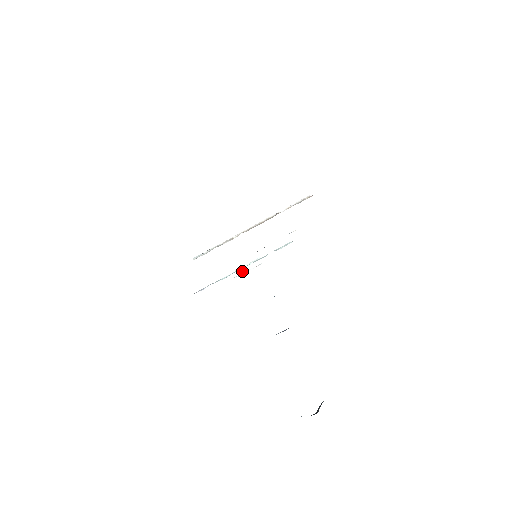
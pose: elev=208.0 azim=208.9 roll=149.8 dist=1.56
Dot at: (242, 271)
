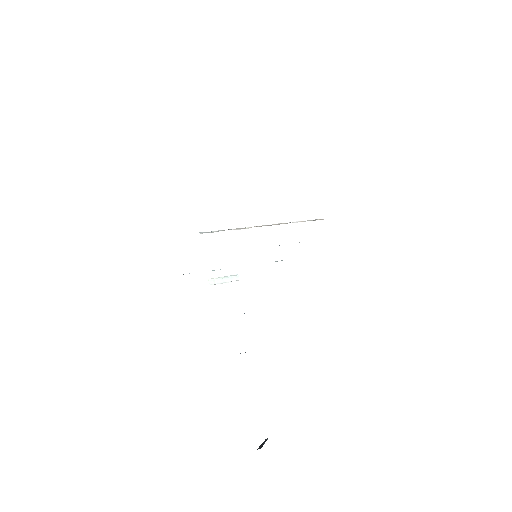
Dot at: (217, 281)
